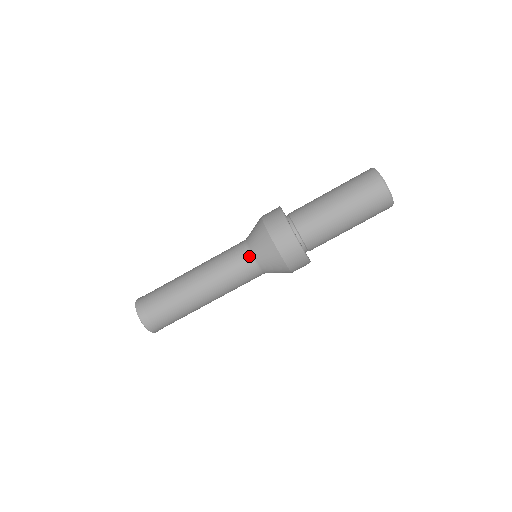
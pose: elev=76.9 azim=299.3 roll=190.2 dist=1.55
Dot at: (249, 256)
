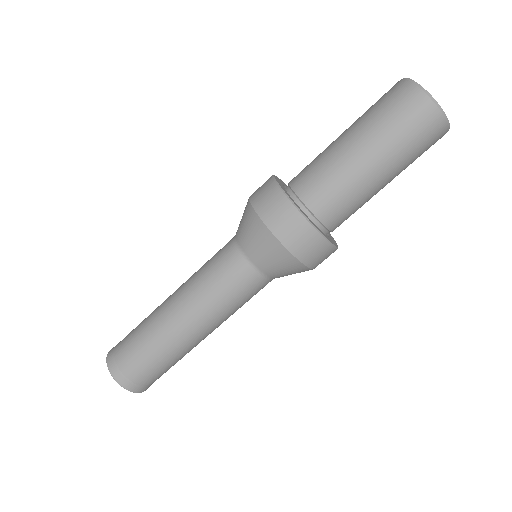
Dot at: (238, 254)
